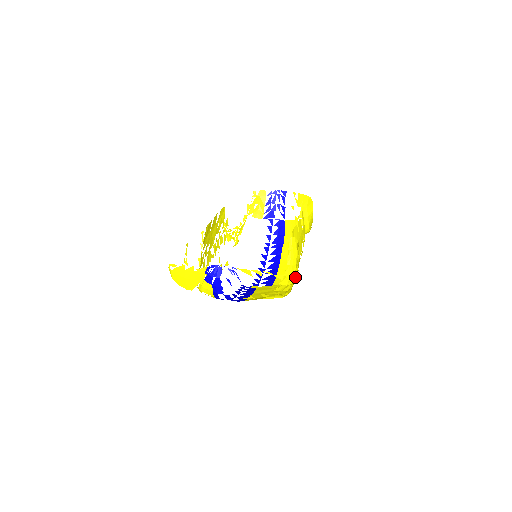
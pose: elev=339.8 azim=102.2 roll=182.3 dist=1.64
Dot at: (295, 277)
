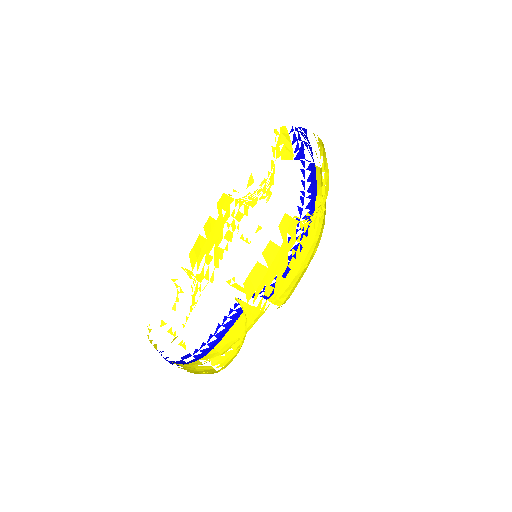
Dot at: (309, 263)
